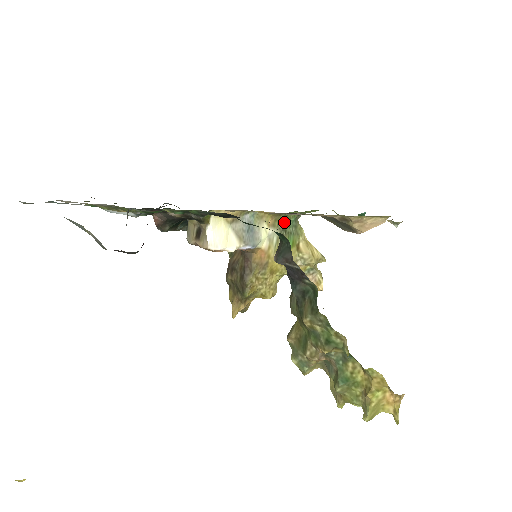
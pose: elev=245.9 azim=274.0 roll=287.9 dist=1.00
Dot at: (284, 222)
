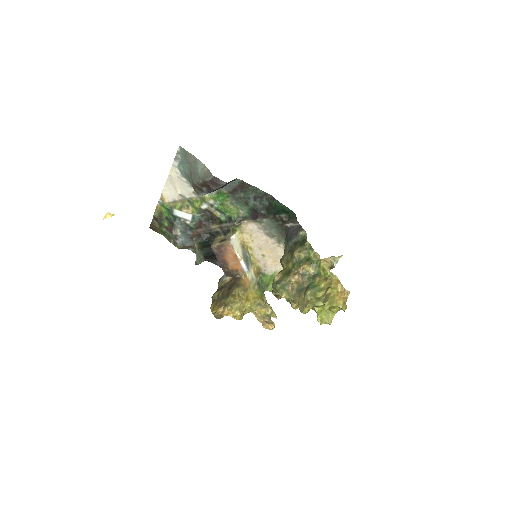
Dot at: (260, 280)
